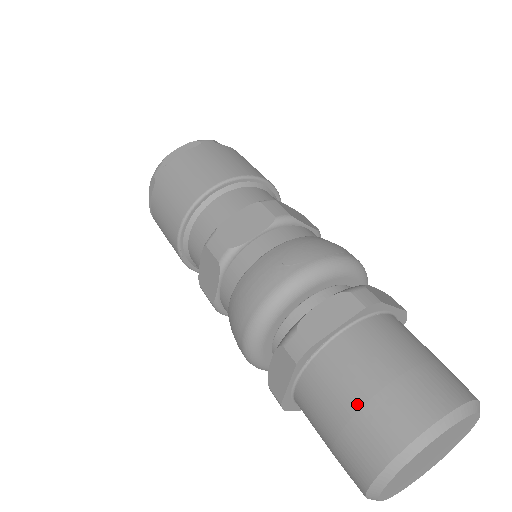
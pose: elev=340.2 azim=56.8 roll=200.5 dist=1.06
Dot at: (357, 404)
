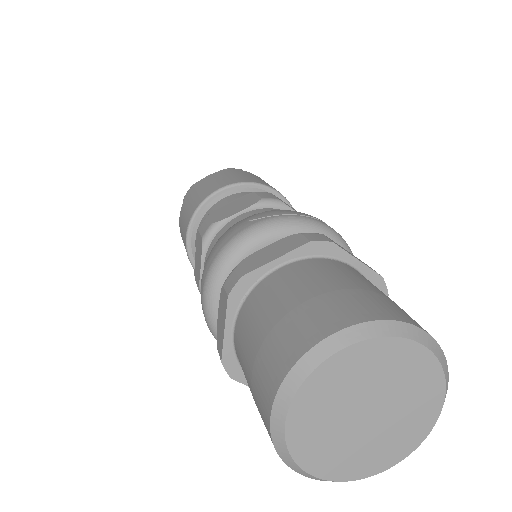
Dot at: (272, 323)
